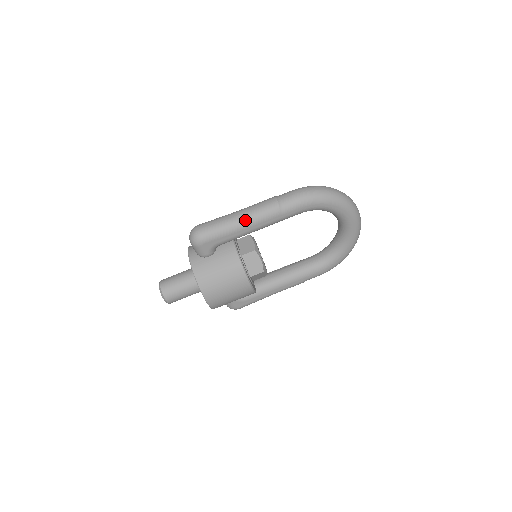
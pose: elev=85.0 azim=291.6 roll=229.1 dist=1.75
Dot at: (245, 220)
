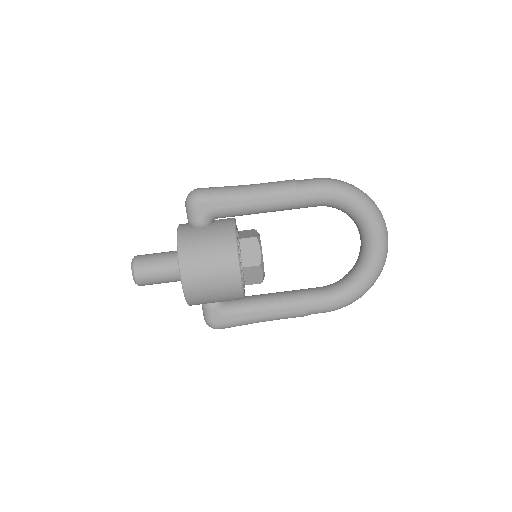
Dot at: (254, 190)
